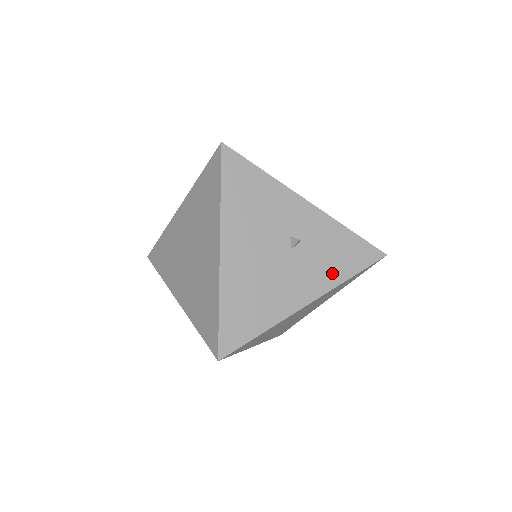
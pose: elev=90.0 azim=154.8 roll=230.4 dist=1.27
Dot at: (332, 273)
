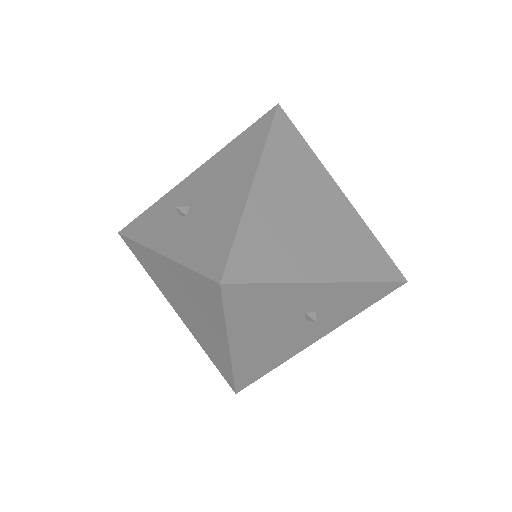
Dot at: (345, 315)
